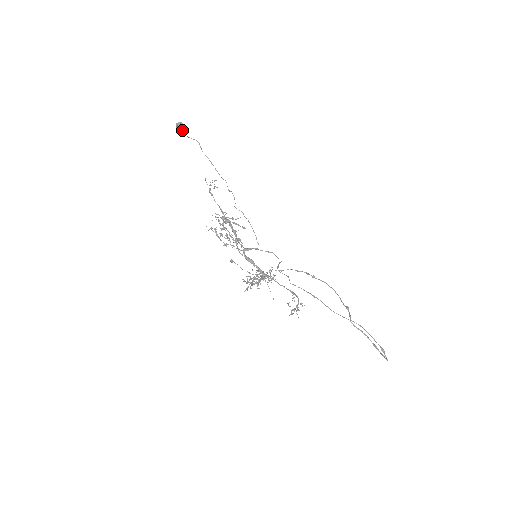
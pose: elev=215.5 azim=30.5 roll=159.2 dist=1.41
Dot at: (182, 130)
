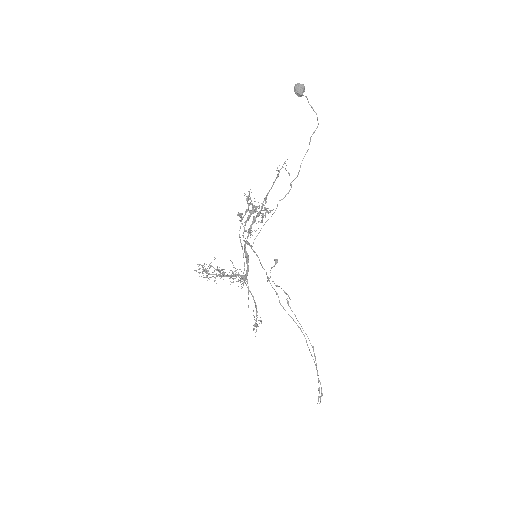
Dot at: (301, 95)
